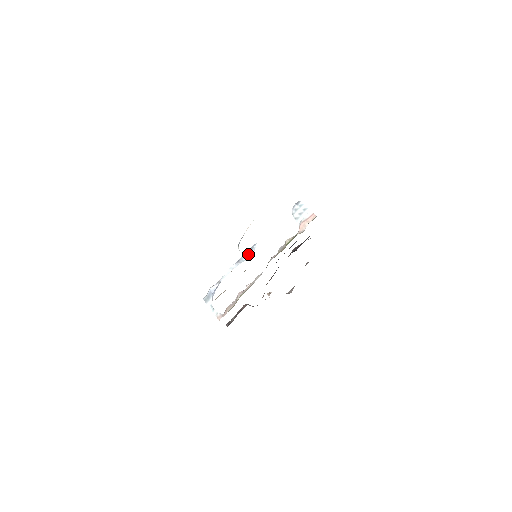
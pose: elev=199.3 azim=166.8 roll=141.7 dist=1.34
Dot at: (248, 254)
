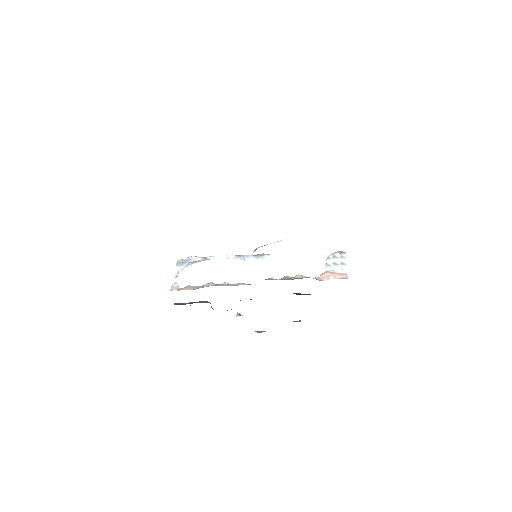
Dot at: (254, 257)
